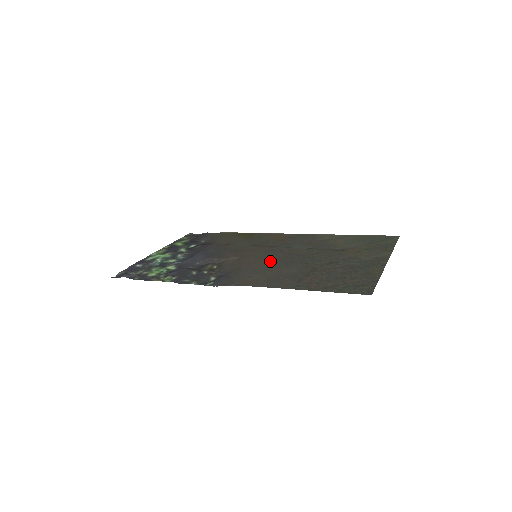
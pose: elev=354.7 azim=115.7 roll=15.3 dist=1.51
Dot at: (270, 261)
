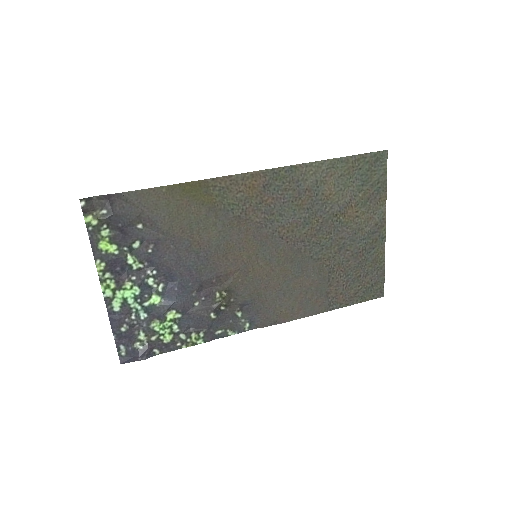
Dot at: (282, 267)
